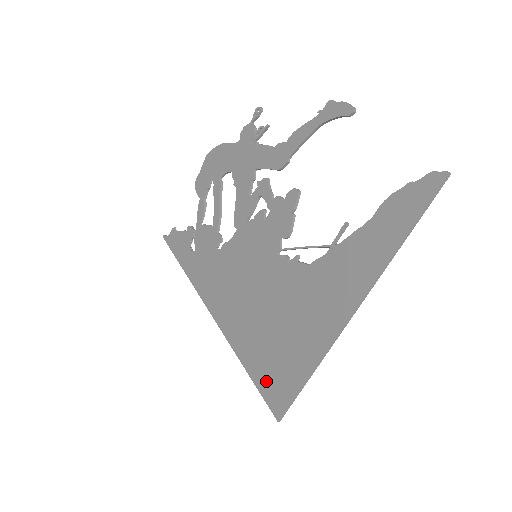
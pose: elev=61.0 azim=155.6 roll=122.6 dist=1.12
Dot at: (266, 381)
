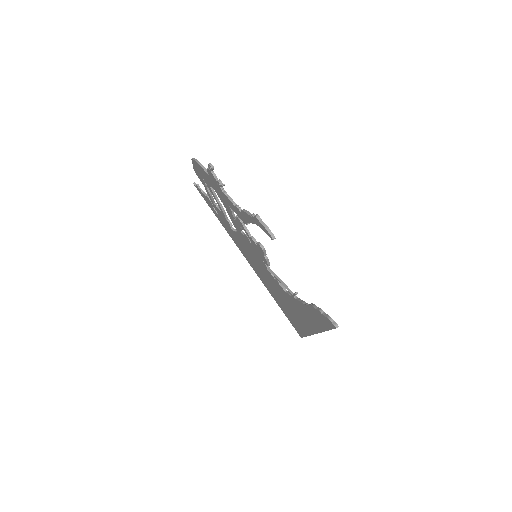
Dot at: (289, 318)
